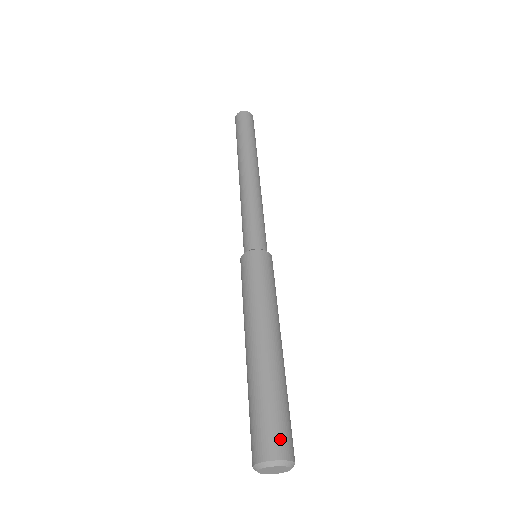
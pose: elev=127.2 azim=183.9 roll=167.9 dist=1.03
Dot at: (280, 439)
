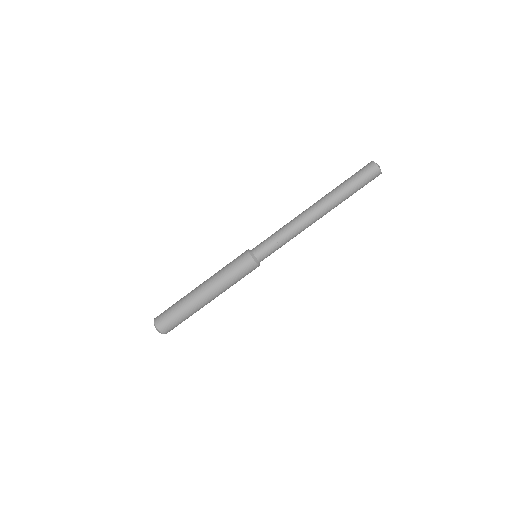
Dot at: (171, 329)
